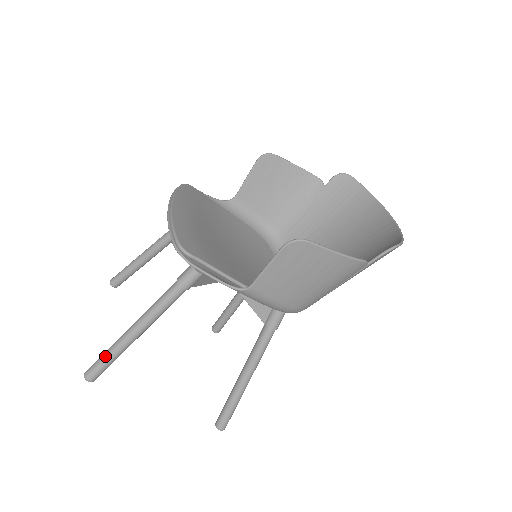
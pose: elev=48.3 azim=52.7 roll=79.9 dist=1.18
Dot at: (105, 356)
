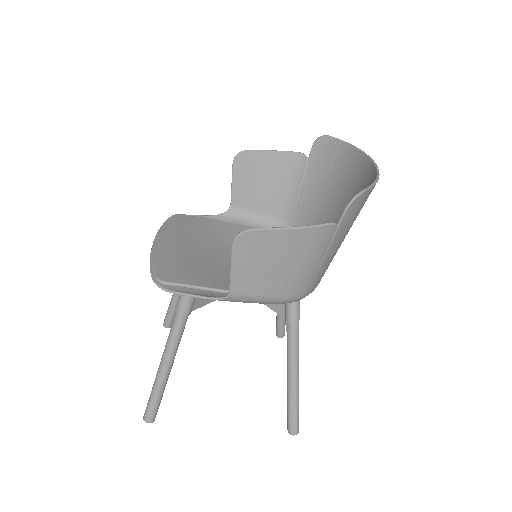
Dot at: (151, 397)
